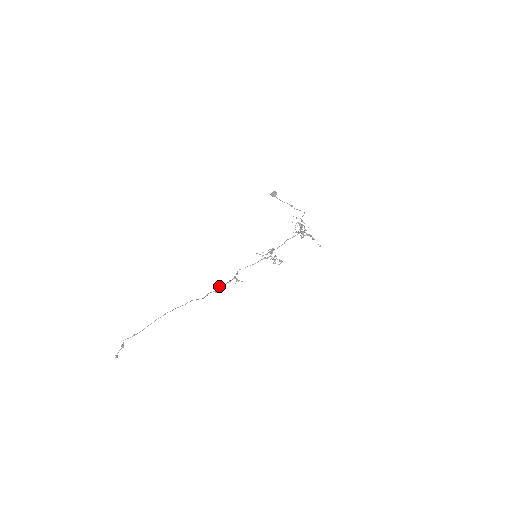
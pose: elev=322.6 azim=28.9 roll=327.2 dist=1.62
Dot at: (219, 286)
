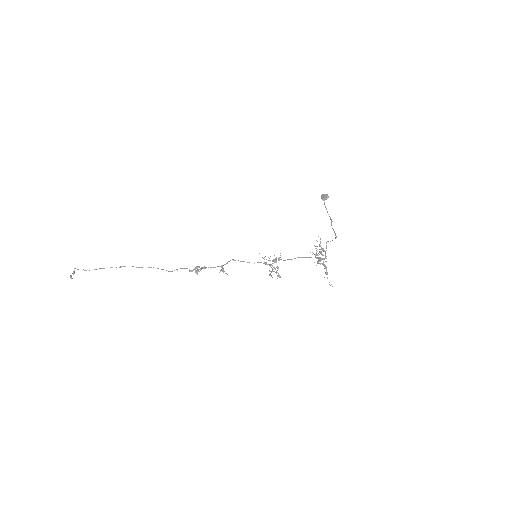
Dot at: (198, 266)
